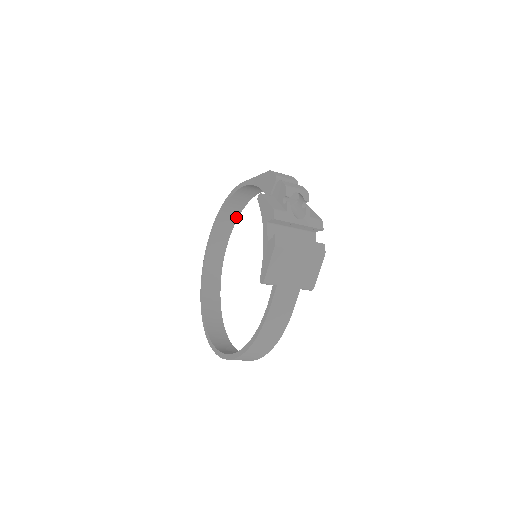
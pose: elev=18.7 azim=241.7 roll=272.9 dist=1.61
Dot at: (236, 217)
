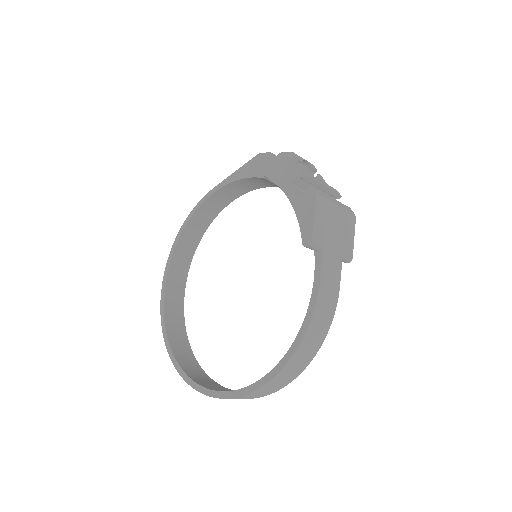
Dot at: (195, 246)
